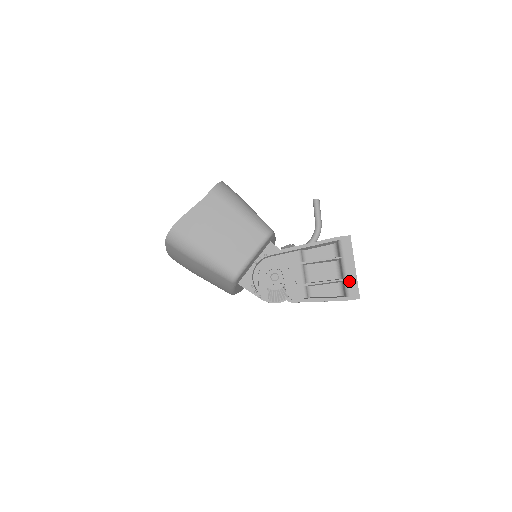
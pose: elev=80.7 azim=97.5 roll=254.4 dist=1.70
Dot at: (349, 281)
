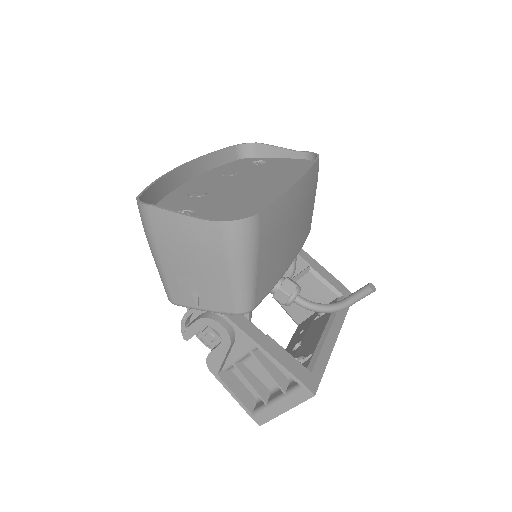
Dot at: (268, 411)
